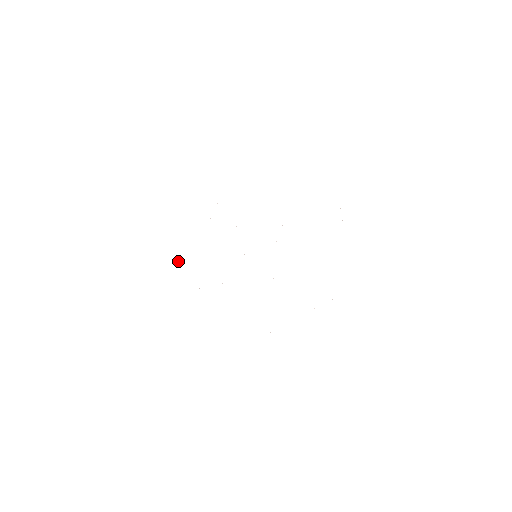
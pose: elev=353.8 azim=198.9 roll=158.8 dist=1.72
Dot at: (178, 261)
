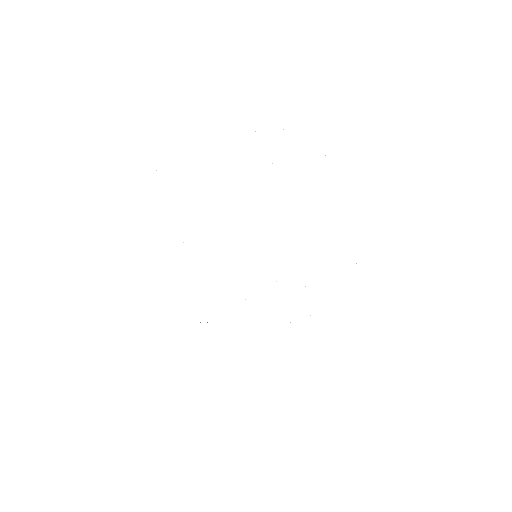
Dot at: occluded
